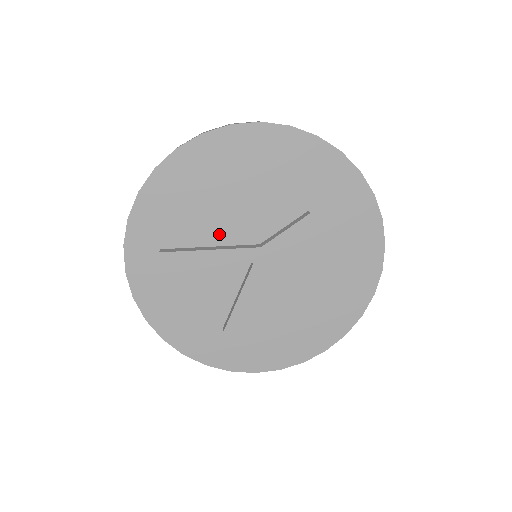
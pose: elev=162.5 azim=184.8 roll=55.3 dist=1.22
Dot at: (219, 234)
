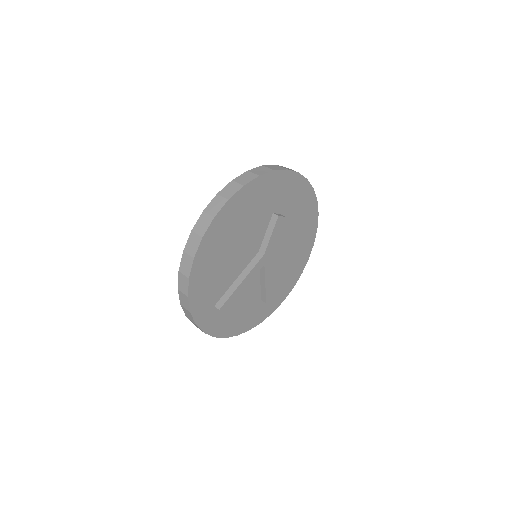
Dot at: (238, 269)
